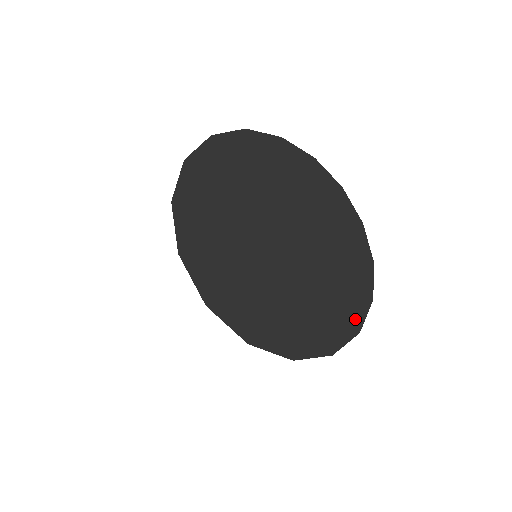
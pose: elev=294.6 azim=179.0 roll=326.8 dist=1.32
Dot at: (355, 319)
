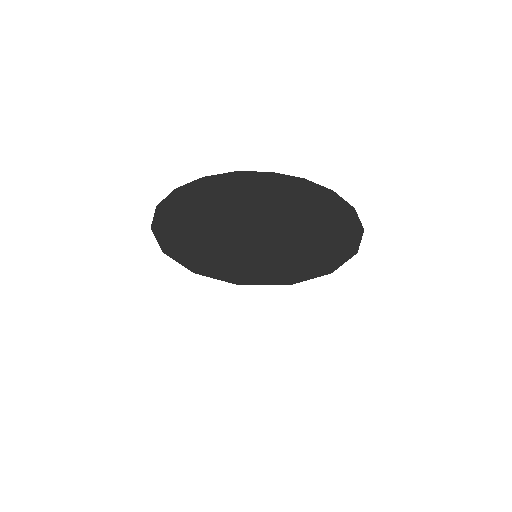
Dot at: (348, 246)
